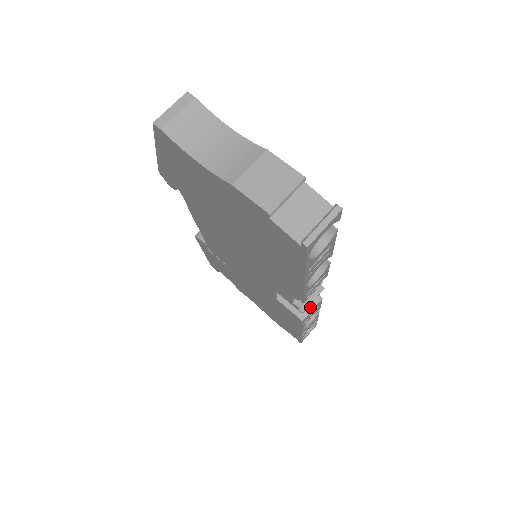
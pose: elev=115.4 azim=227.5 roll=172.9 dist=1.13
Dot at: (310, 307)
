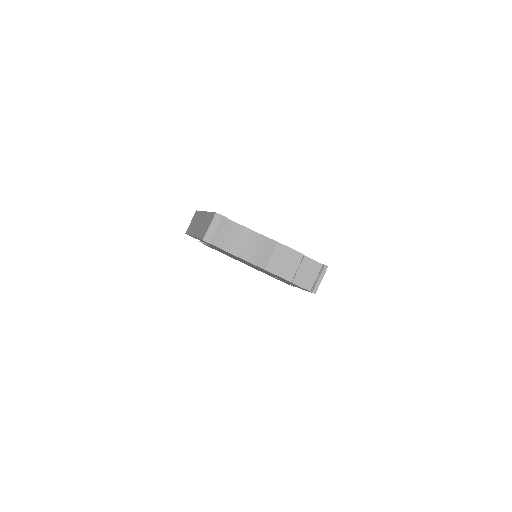
Dot at: occluded
